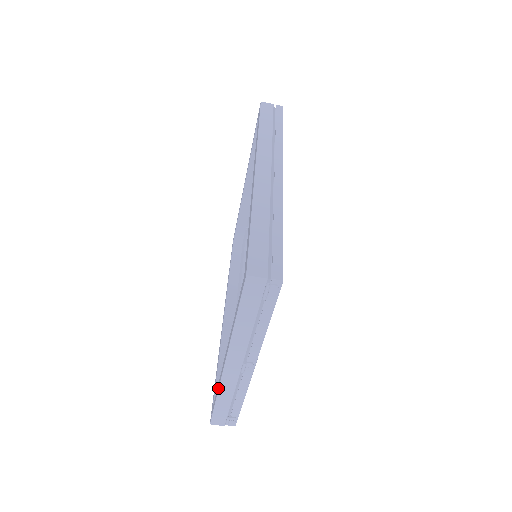
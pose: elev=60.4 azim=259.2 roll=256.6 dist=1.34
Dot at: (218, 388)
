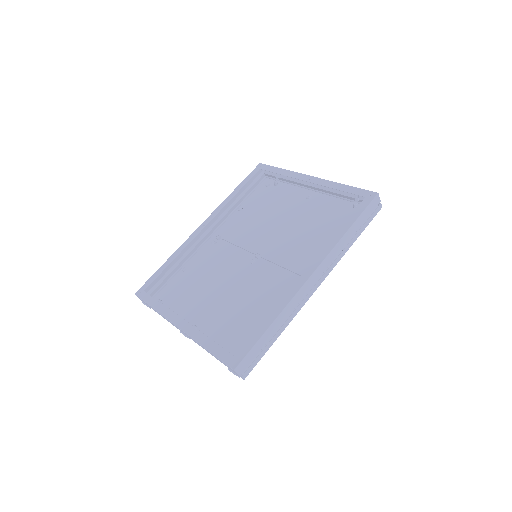
Dot at: (161, 313)
